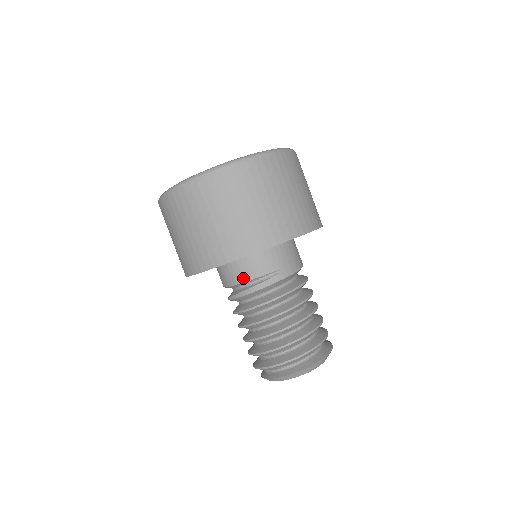
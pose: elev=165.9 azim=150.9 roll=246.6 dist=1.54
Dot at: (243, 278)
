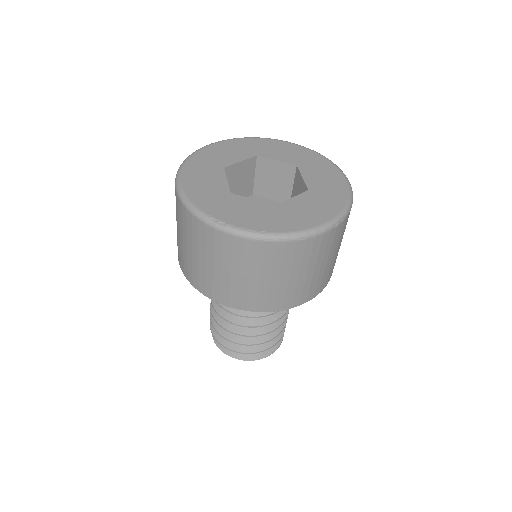
Dot at: occluded
